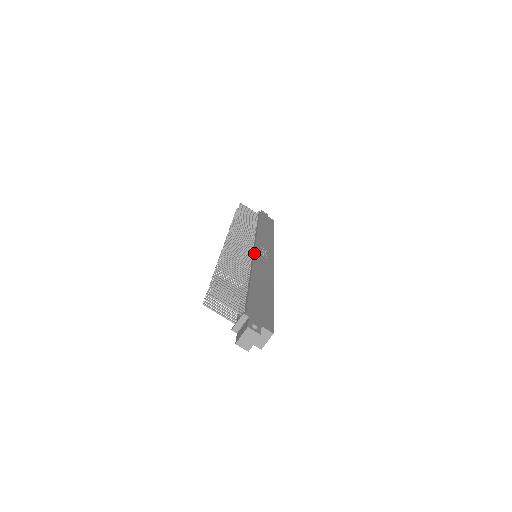
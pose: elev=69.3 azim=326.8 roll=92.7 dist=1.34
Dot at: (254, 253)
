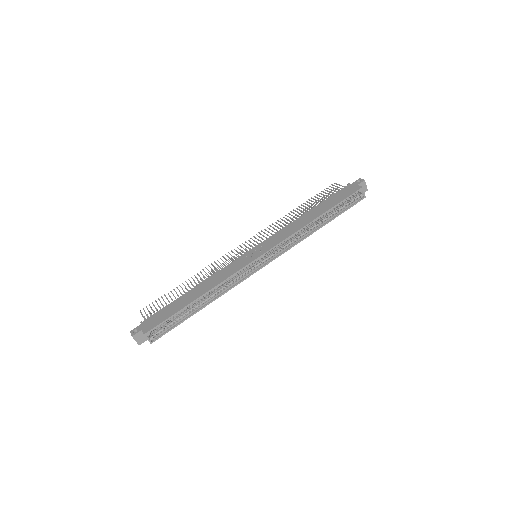
Dot at: (237, 258)
